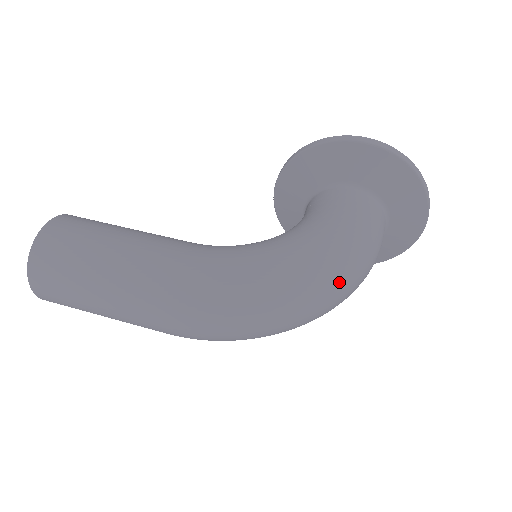
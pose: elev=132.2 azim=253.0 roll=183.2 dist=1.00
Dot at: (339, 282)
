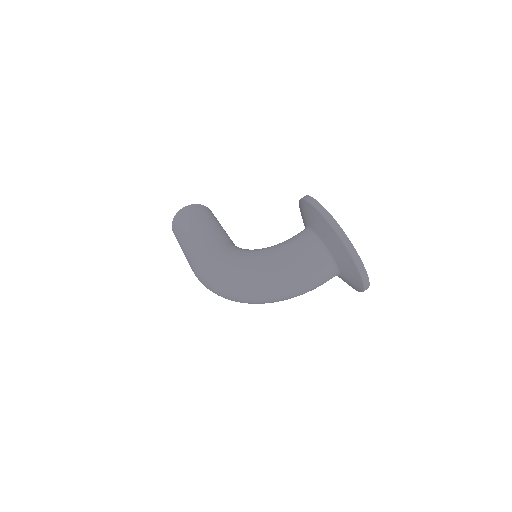
Dot at: (258, 288)
